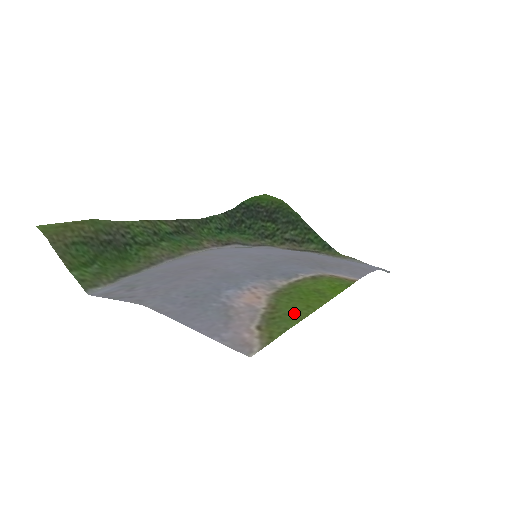
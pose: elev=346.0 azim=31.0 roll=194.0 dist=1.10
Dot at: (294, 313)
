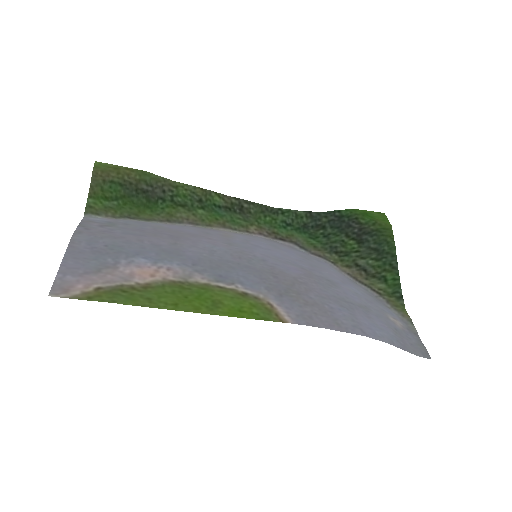
Dot at: (150, 299)
